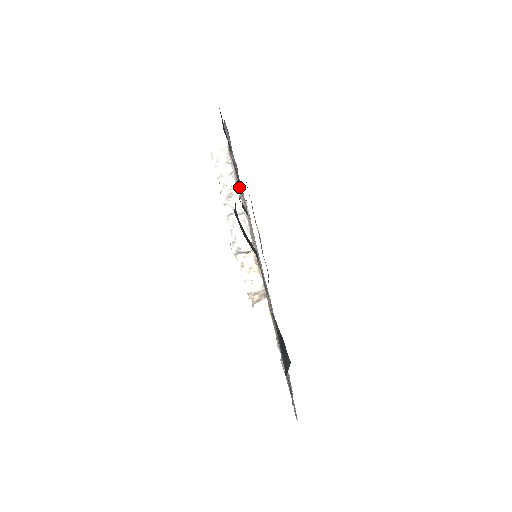
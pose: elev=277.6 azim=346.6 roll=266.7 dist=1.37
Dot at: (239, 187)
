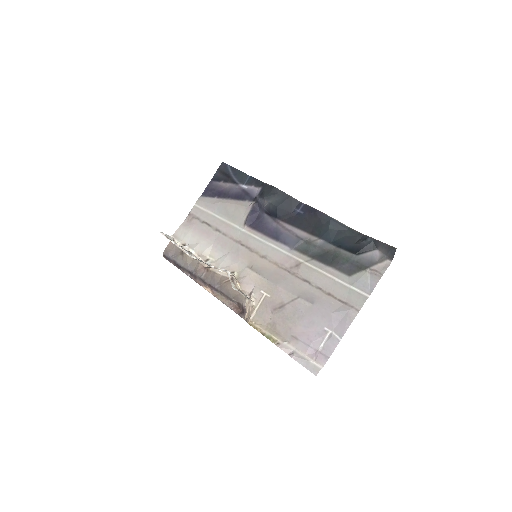
Dot at: (244, 205)
